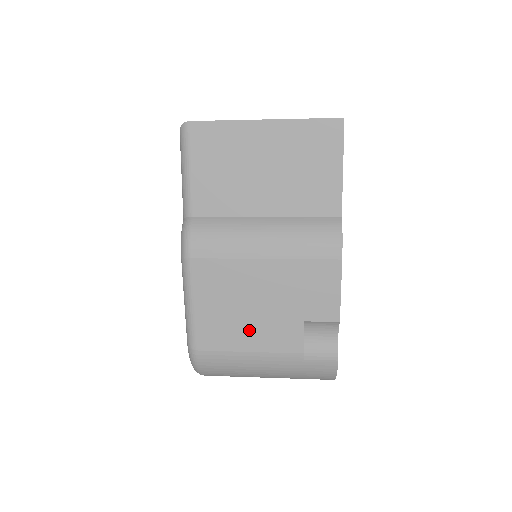
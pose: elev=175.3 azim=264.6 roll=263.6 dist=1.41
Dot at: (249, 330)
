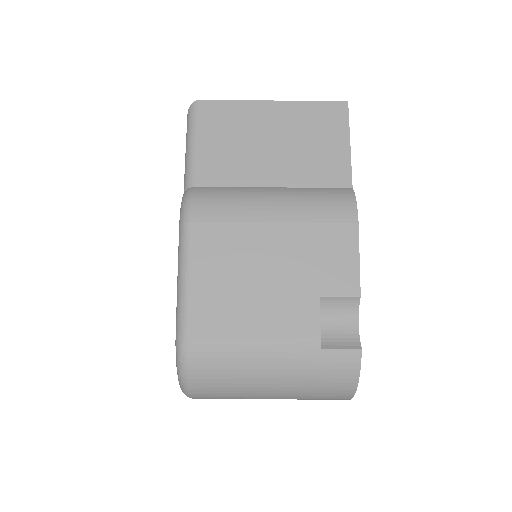
Dot at: (254, 309)
